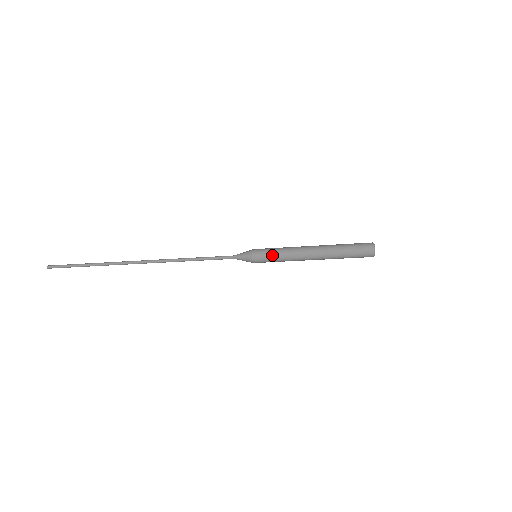
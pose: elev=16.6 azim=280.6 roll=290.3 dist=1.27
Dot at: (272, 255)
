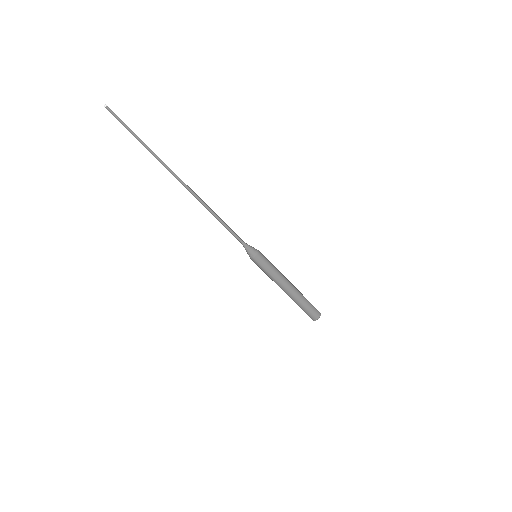
Dot at: (268, 265)
